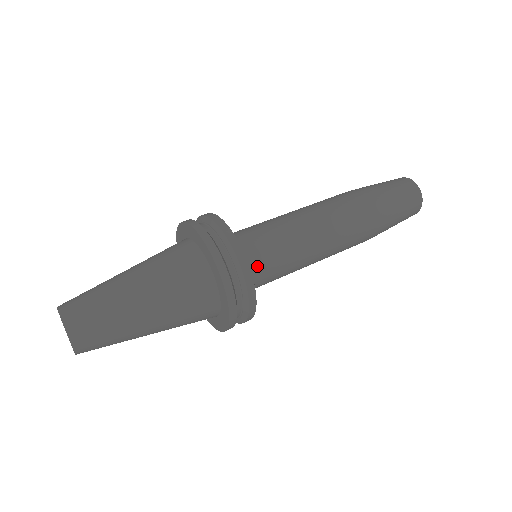
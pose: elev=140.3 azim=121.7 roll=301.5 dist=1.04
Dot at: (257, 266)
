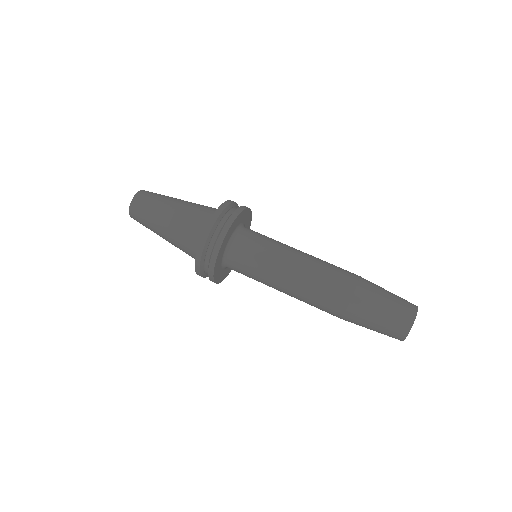
Dot at: (239, 255)
